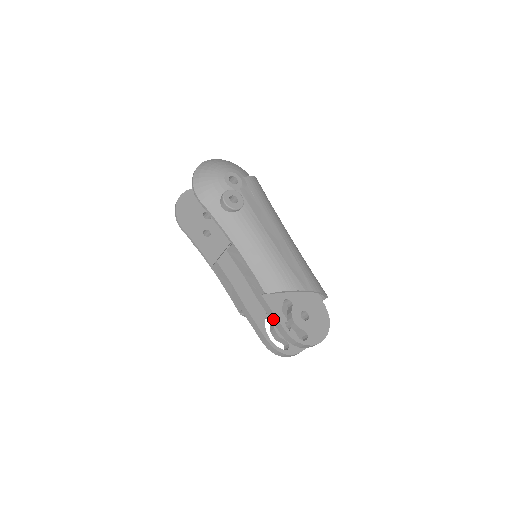
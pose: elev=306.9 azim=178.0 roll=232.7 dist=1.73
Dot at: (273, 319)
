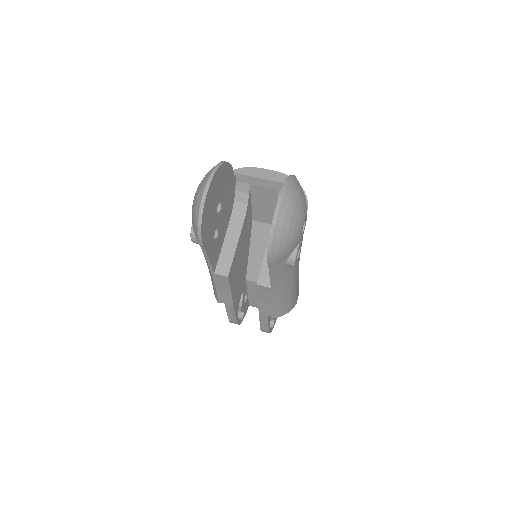
Dot at: (263, 325)
